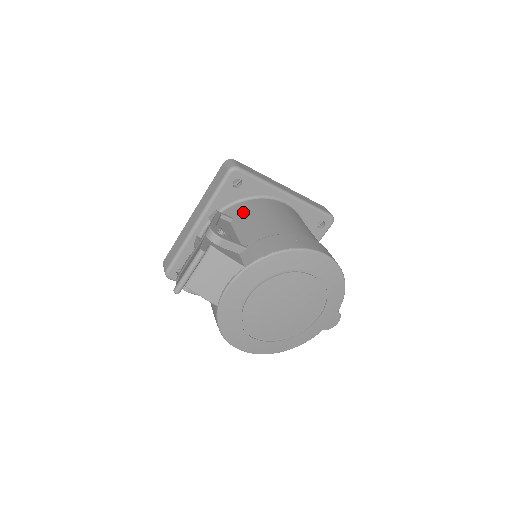
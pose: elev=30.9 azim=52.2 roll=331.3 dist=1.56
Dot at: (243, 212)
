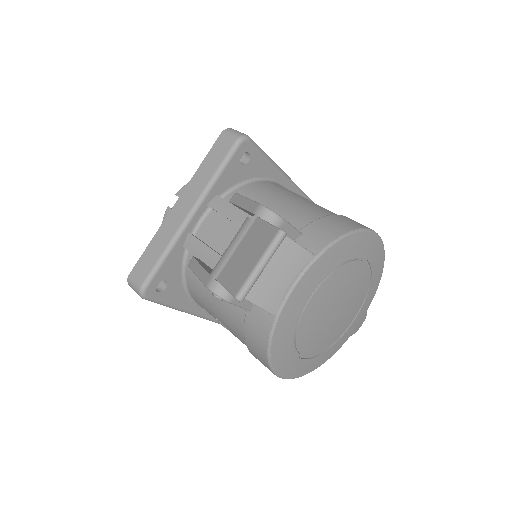
Dot at: (259, 195)
